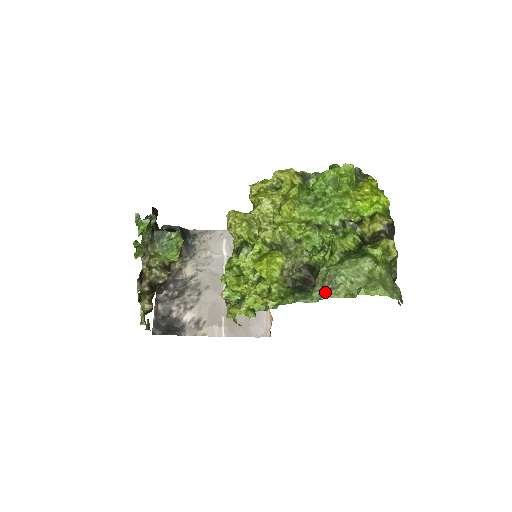
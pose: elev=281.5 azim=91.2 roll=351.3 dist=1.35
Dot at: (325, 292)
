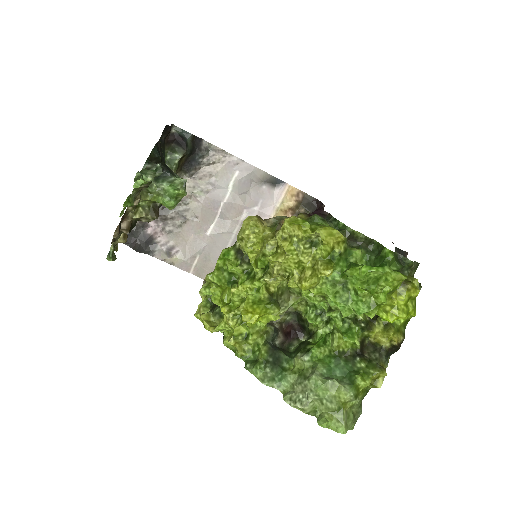
Dot at: (293, 399)
